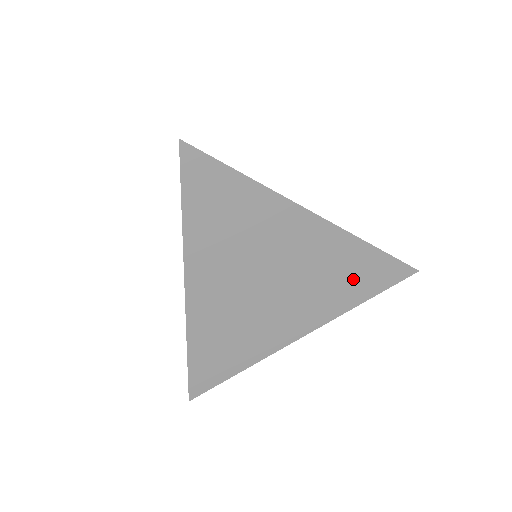
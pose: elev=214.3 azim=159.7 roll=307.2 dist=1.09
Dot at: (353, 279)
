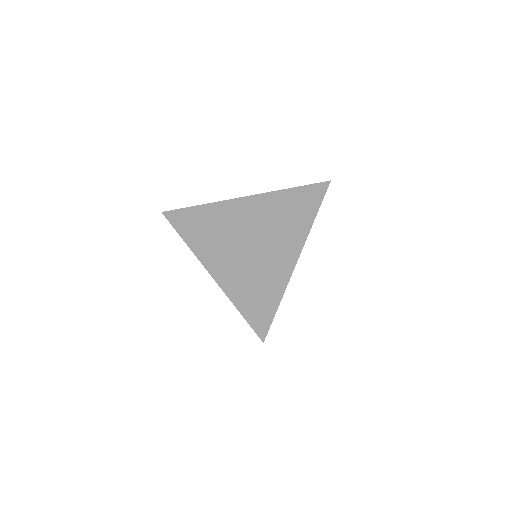
Dot at: (296, 209)
